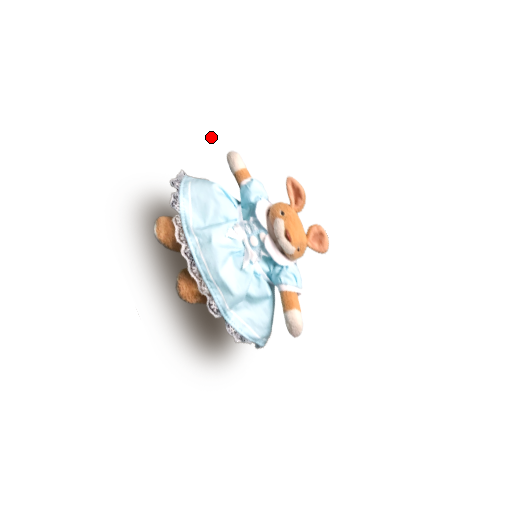
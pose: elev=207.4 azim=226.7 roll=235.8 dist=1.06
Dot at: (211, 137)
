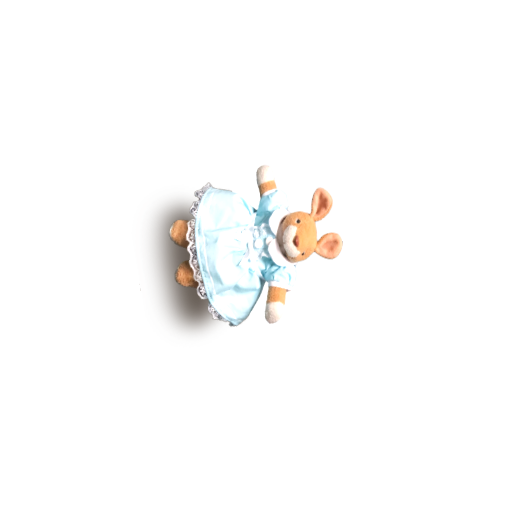
Dot at: (247, 153)
